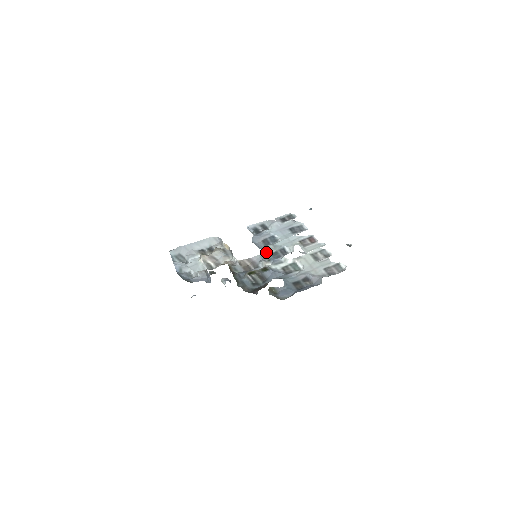
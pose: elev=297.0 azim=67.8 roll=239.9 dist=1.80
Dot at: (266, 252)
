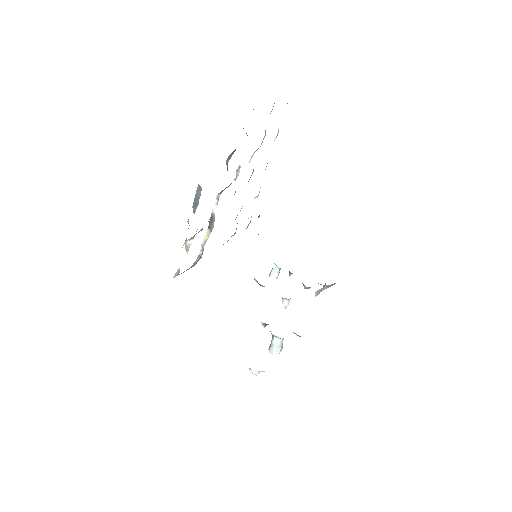
Dot at: occluded
